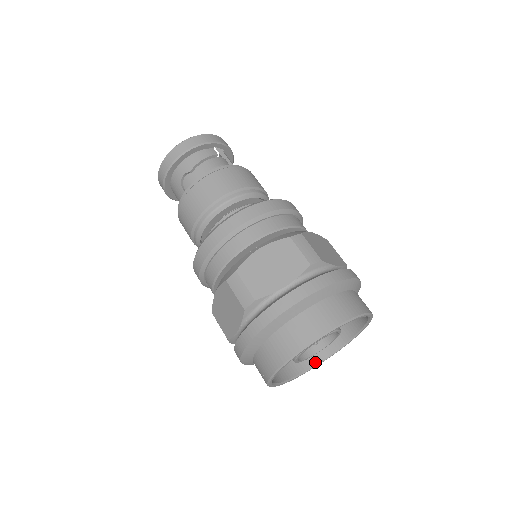
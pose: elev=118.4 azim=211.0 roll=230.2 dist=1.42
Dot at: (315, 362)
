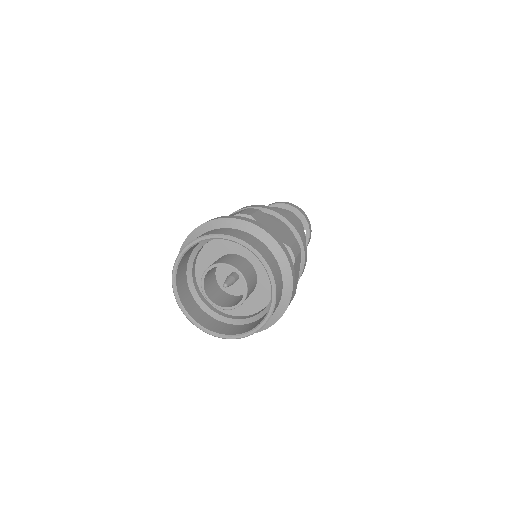
Dot at: (194, 317)
